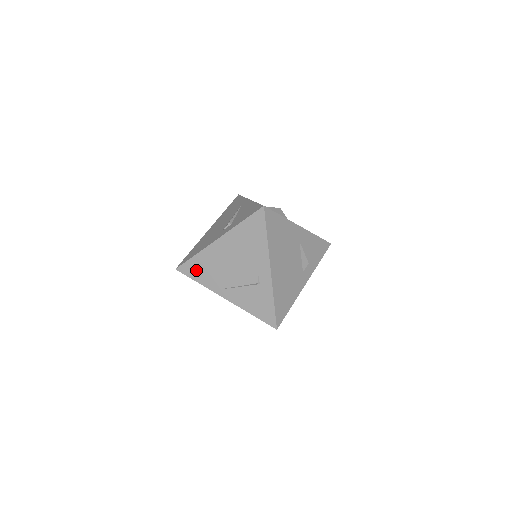
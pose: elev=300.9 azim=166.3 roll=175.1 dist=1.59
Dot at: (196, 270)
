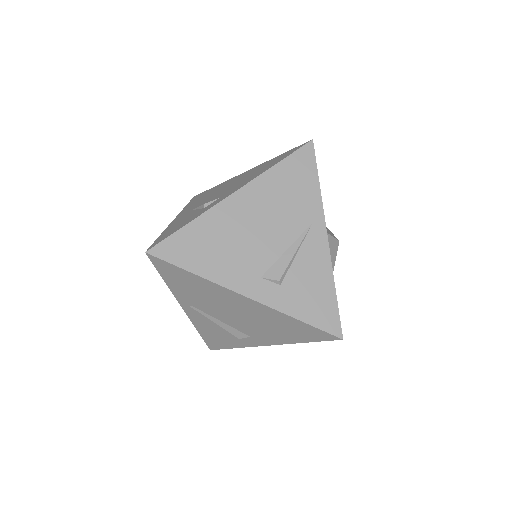
Dot at: (177, 278)
